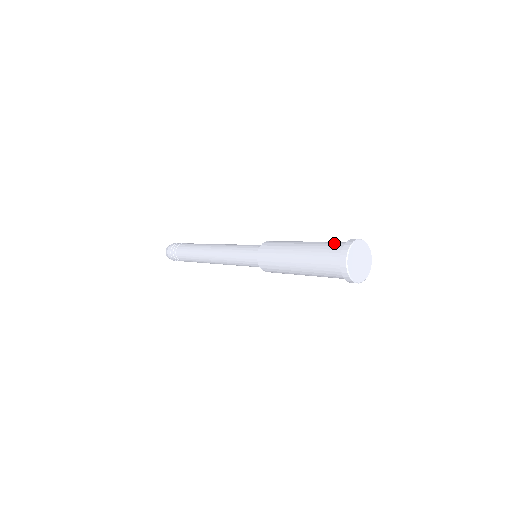
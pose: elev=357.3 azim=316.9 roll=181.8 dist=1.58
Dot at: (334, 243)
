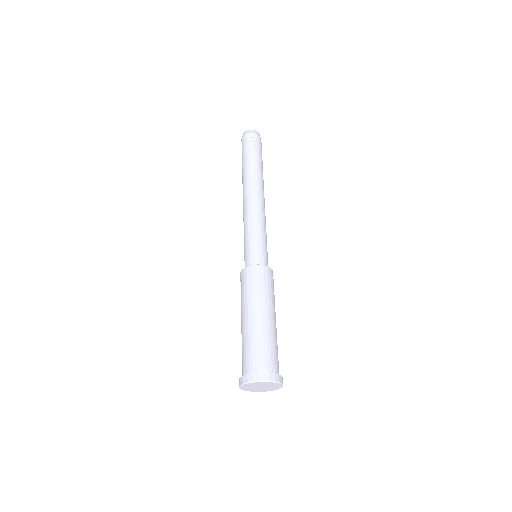
Dot at: (250, 357)
